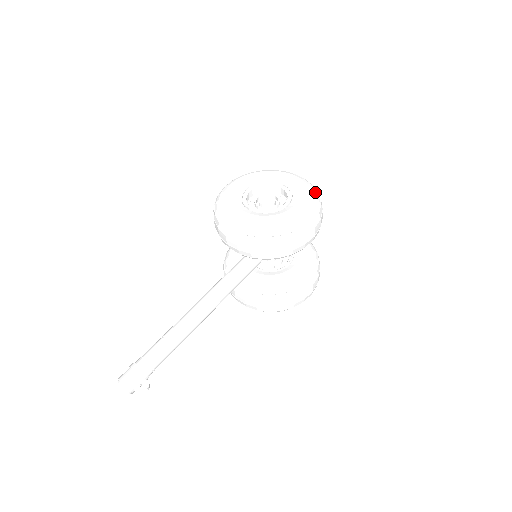
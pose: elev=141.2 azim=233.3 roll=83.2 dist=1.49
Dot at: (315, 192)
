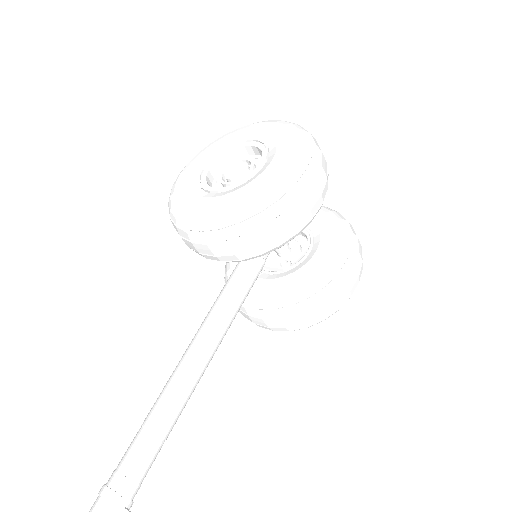
Dot at: (300, 130)
